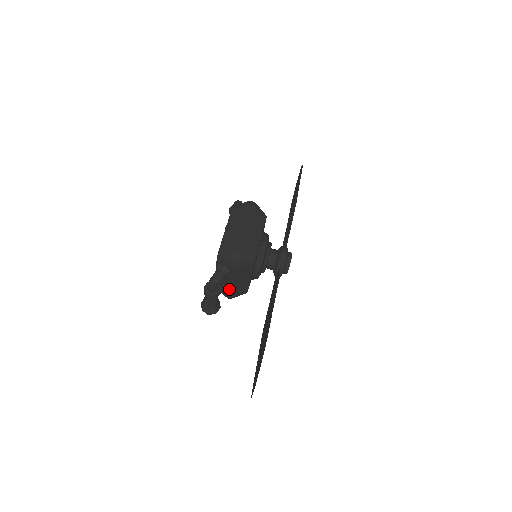
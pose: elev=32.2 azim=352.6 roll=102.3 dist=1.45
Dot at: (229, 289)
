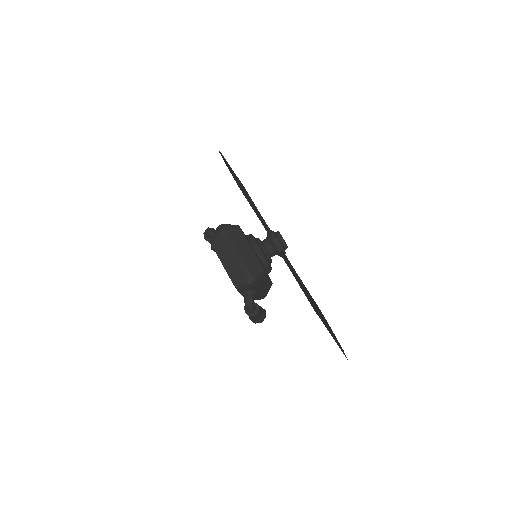
Dot at: (260, 296)
